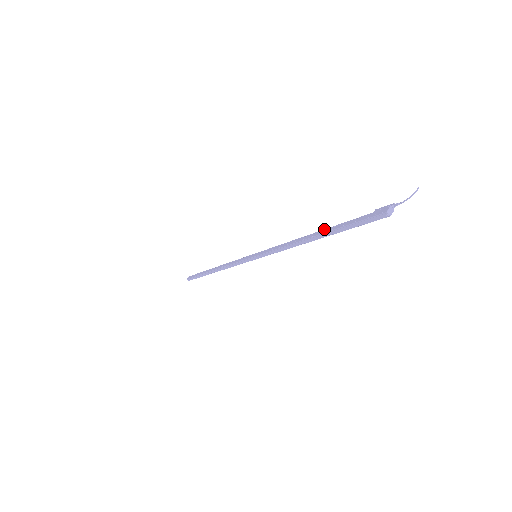
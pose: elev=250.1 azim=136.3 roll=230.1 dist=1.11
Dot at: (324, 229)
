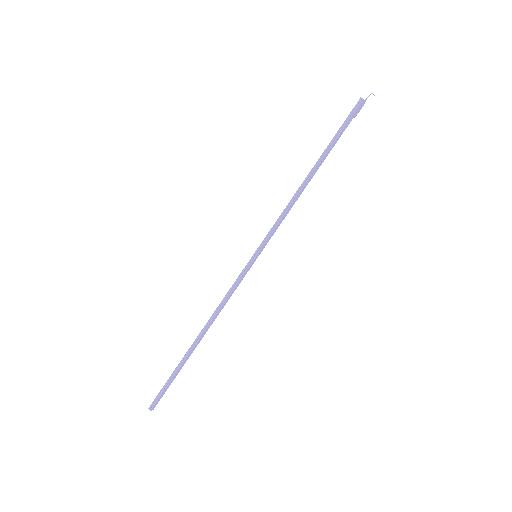
Dot at: (320, 160)
